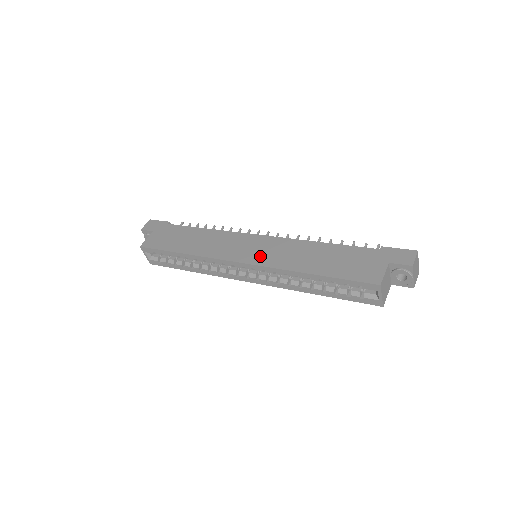
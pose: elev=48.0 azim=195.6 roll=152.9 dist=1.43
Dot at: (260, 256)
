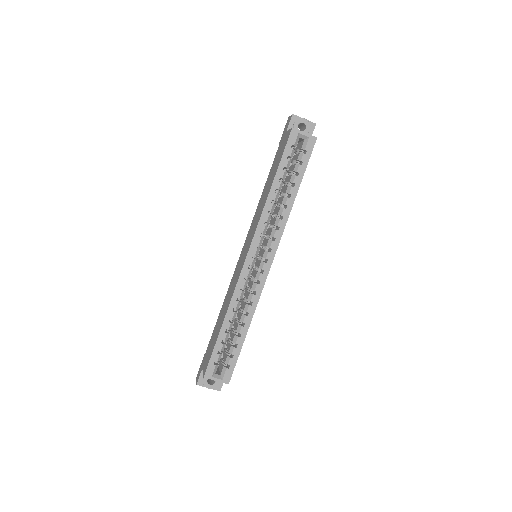
Dot at: (250, 239)
